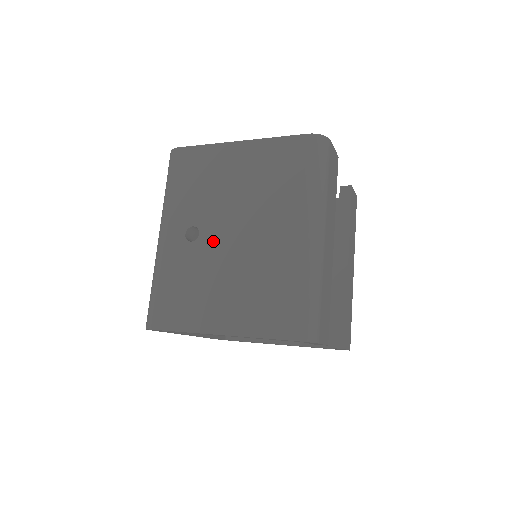
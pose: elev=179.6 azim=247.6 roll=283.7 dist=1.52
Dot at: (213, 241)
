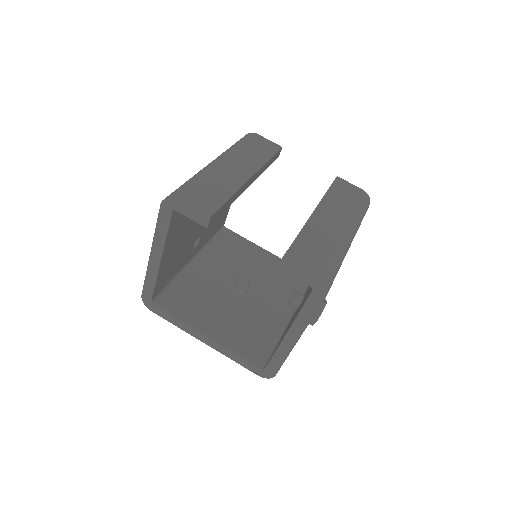
Dot at: occluded
